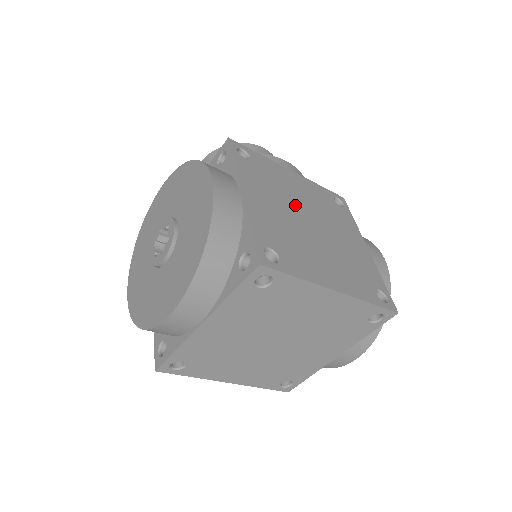
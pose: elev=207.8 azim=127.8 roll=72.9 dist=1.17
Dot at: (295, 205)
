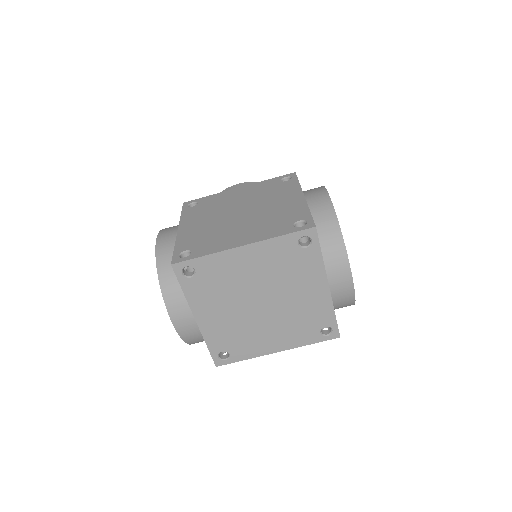
Dot at: (228, 210)
